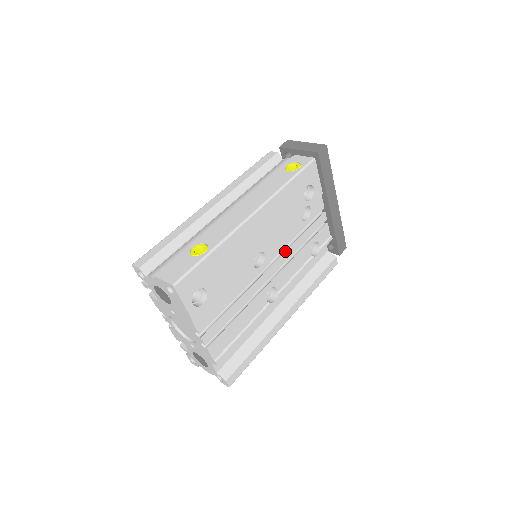
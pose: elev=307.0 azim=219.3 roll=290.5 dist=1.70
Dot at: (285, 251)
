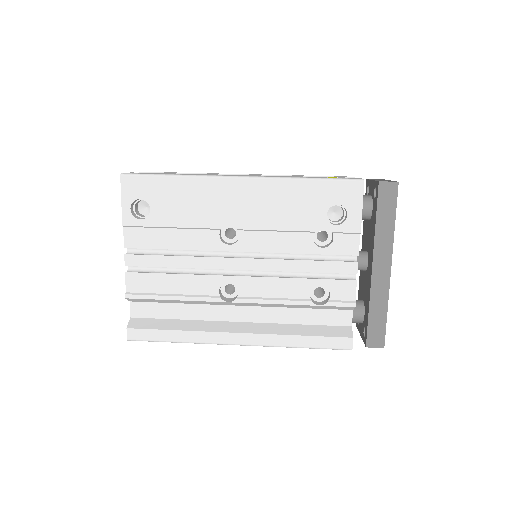
Dot at: (272, 258)
